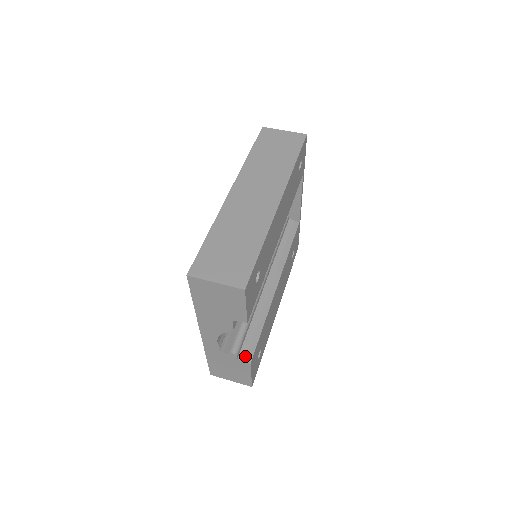
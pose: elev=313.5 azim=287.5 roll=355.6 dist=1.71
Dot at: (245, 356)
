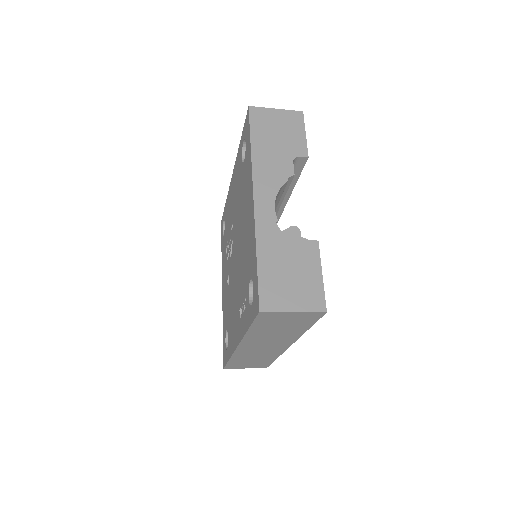
Dot at: occluded
